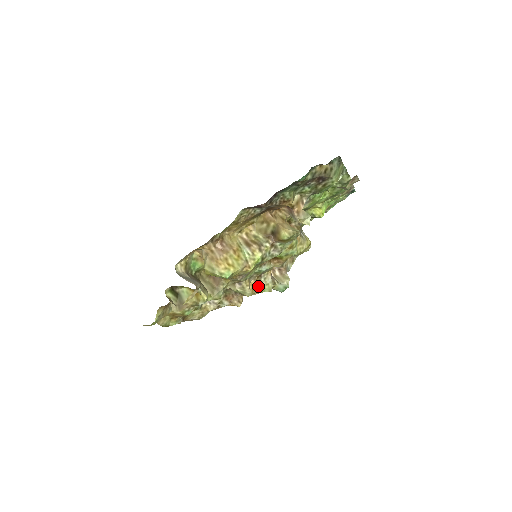
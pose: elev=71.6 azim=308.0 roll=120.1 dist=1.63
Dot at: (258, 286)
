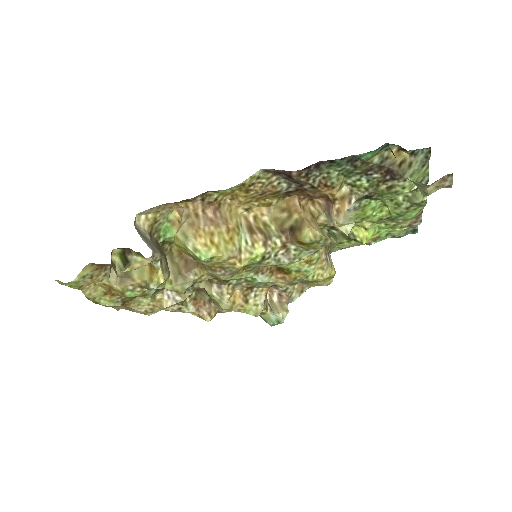
Dot at: (243, 301)
